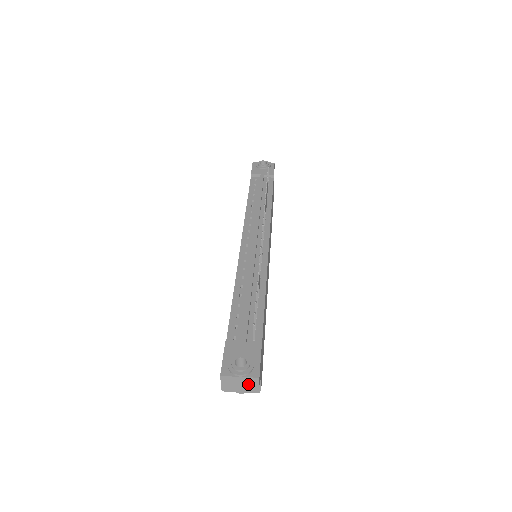
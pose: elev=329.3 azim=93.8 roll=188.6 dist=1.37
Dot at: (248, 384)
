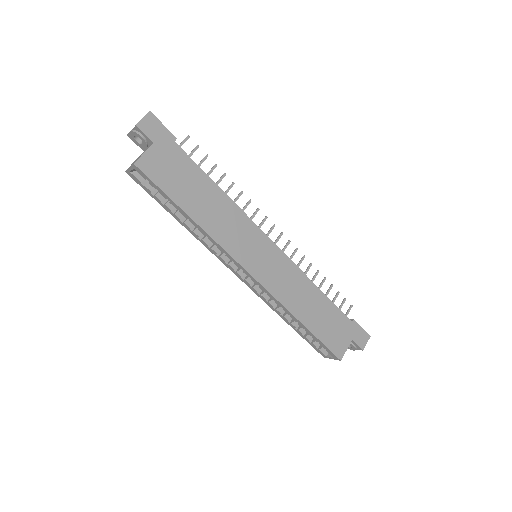
Dot at: occluded
